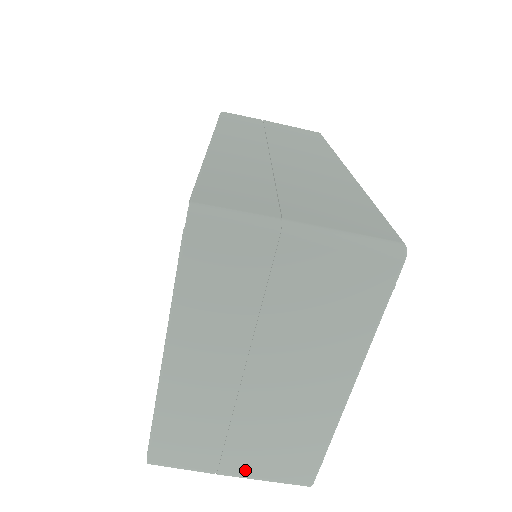
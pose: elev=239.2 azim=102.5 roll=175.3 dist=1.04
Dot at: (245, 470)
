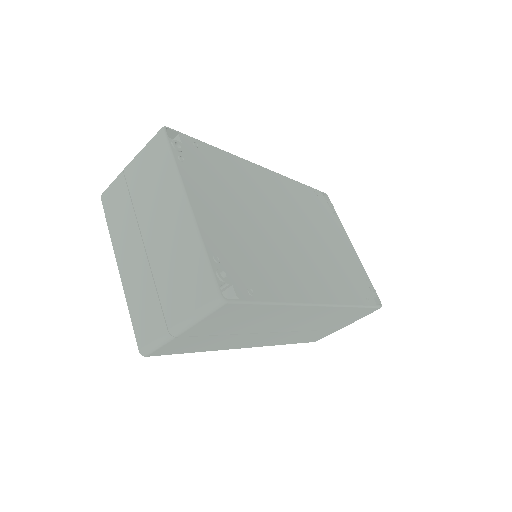
Dot at: (179, 315)
